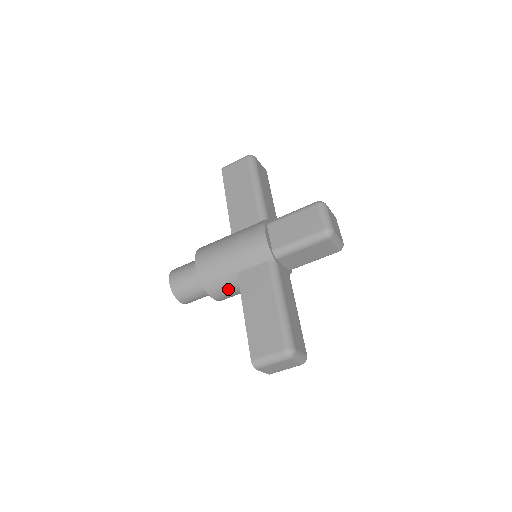
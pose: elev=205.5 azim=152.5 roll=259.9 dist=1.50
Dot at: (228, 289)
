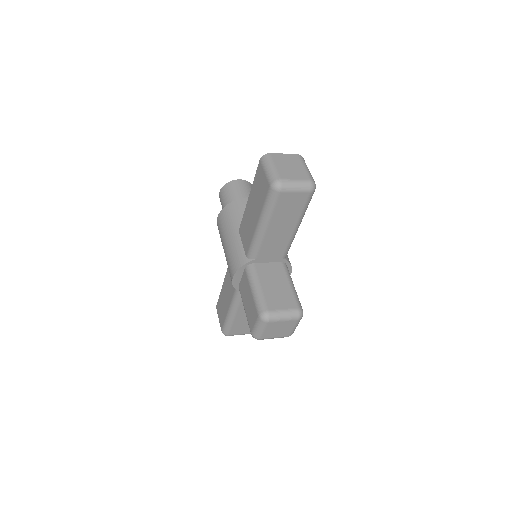
Dot at: occluded
